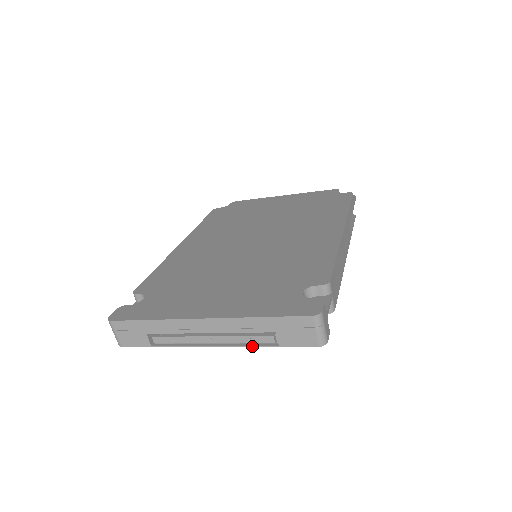
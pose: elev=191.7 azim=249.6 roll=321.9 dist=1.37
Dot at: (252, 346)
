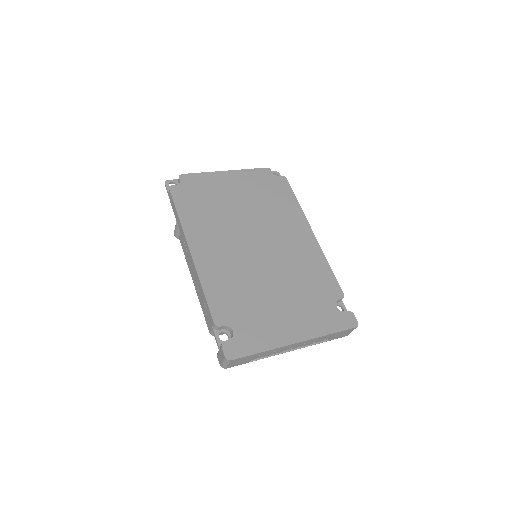
Dot at: occluded
